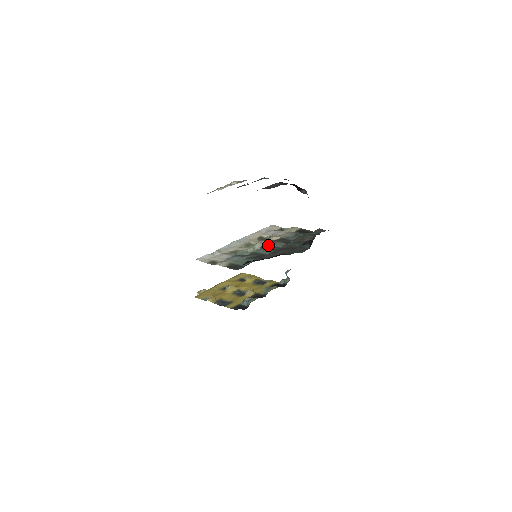
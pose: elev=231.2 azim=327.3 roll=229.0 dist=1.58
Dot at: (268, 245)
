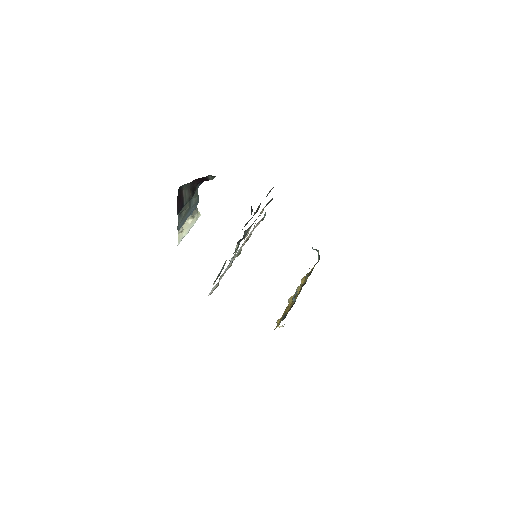
Dot at: (240, 239)
